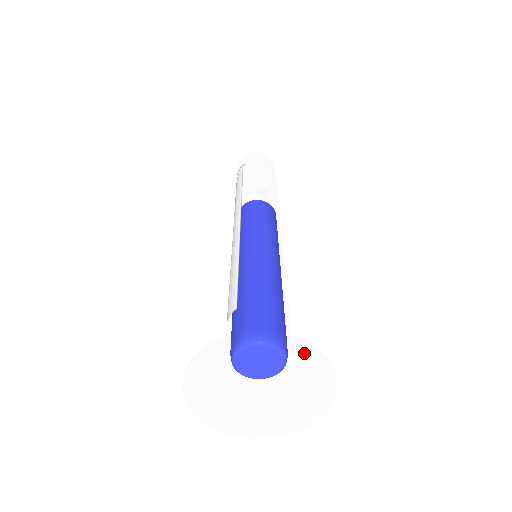
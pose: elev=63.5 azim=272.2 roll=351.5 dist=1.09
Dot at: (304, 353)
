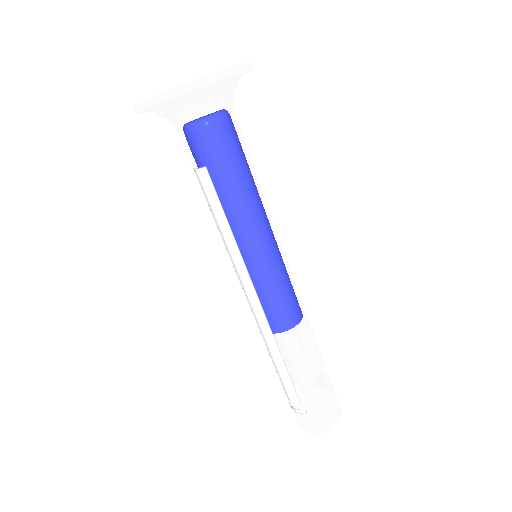
Dot at: occluded
